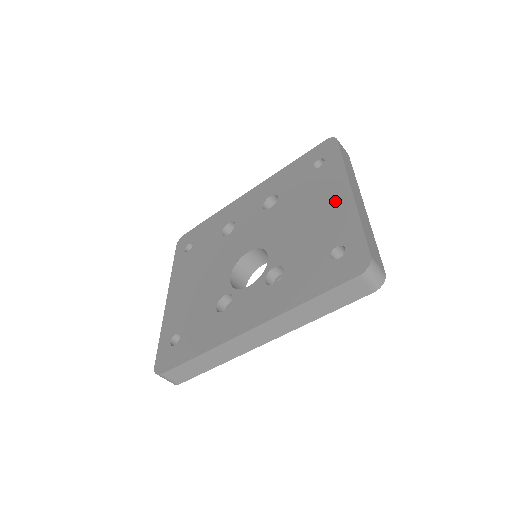
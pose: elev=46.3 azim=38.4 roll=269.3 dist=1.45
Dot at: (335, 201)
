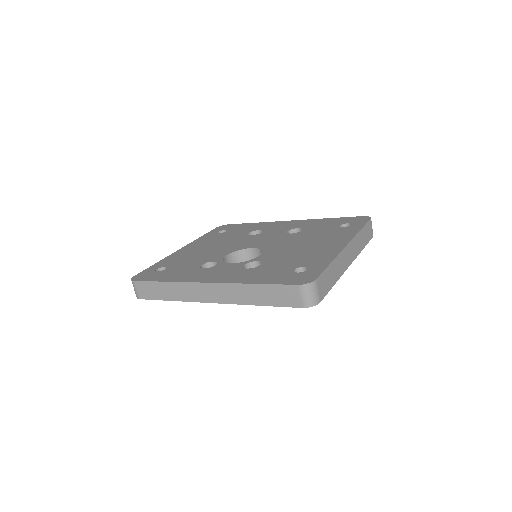
Dot at: (330, 246)
